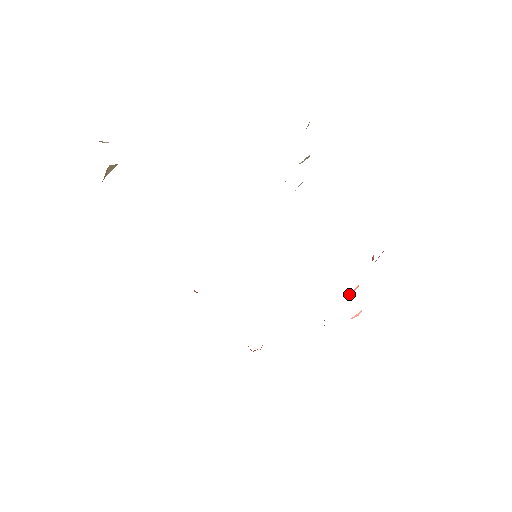
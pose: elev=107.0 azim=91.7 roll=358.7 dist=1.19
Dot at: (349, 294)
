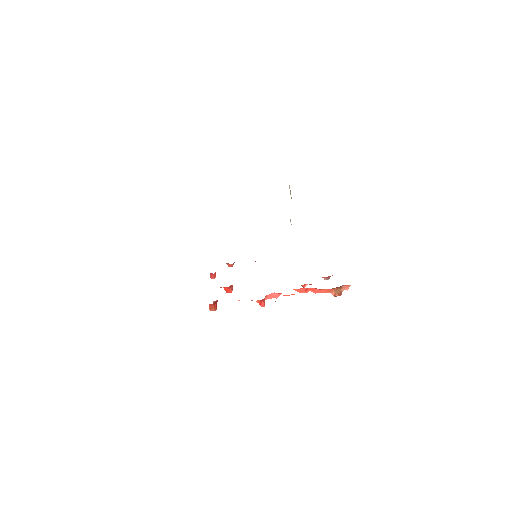
Dot at: (295, 289)
